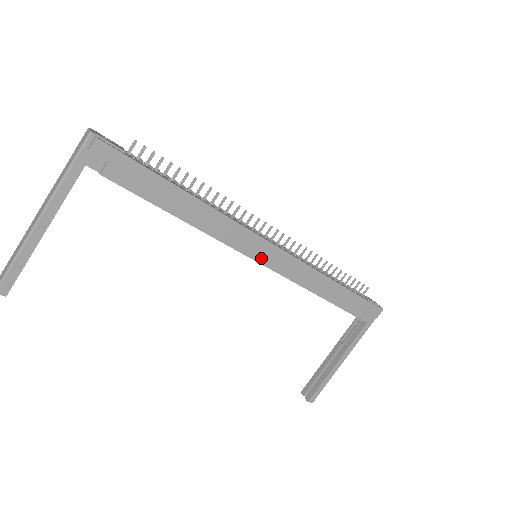
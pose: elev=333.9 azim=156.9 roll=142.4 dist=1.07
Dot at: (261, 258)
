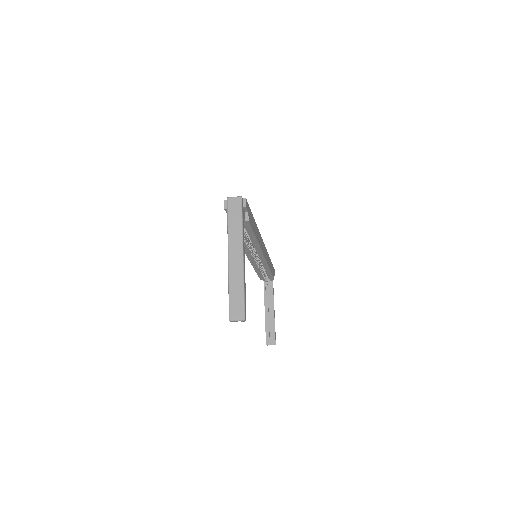
Dot at: (264, 253)
